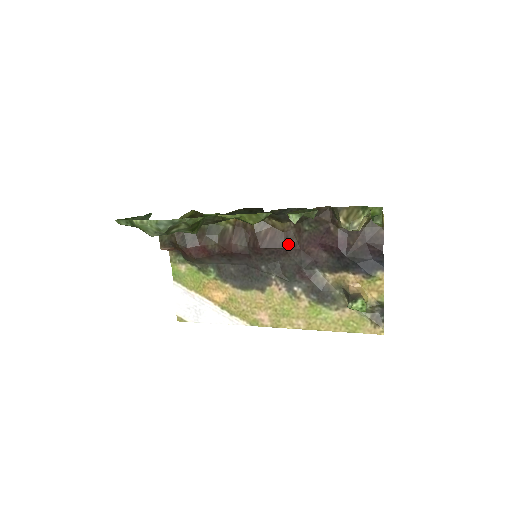
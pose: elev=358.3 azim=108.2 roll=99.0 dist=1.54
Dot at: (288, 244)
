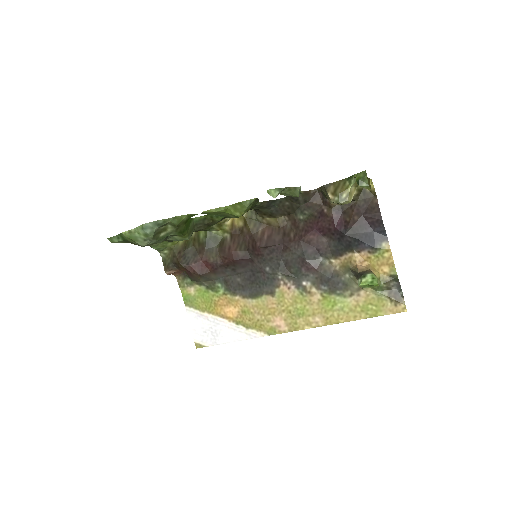
Dot at: (286, 238)
